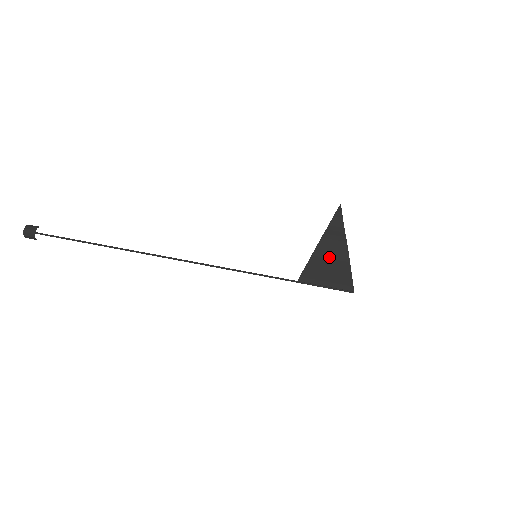
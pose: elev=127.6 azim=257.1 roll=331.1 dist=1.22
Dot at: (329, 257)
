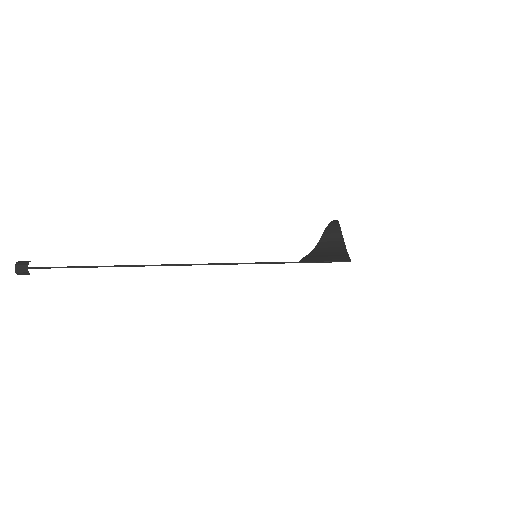
Dot at: (327, 251)
